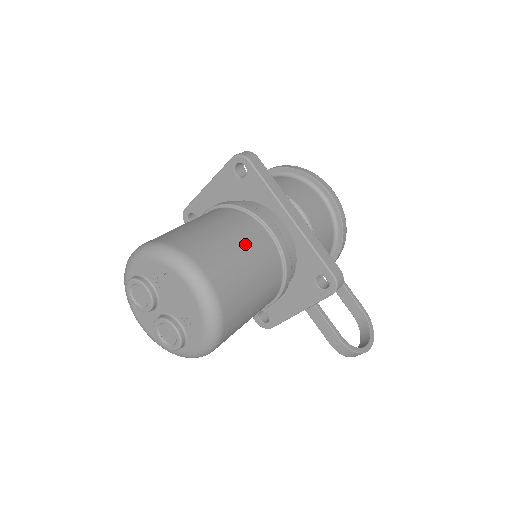
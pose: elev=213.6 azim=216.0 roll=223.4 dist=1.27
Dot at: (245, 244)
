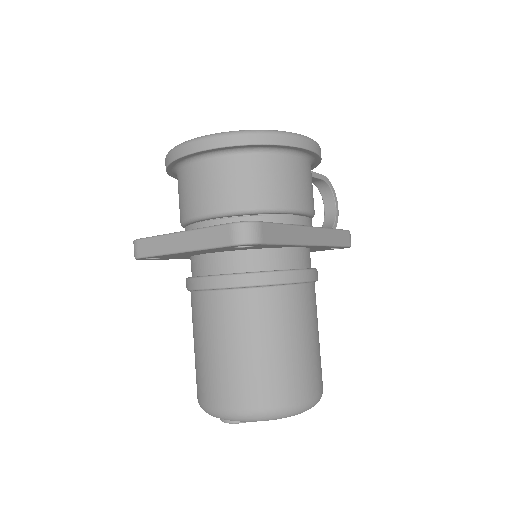
Dot at: (307, 327)
